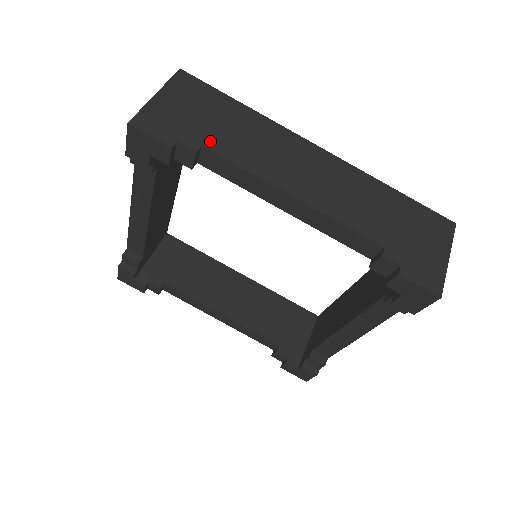
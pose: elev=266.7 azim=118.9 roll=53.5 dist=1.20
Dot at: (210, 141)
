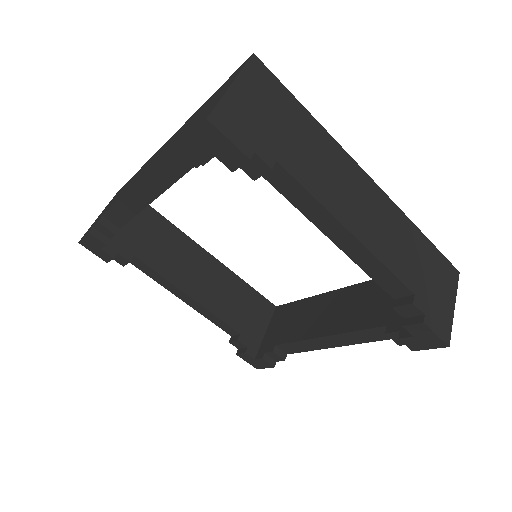
Dot at: (283, 156)
